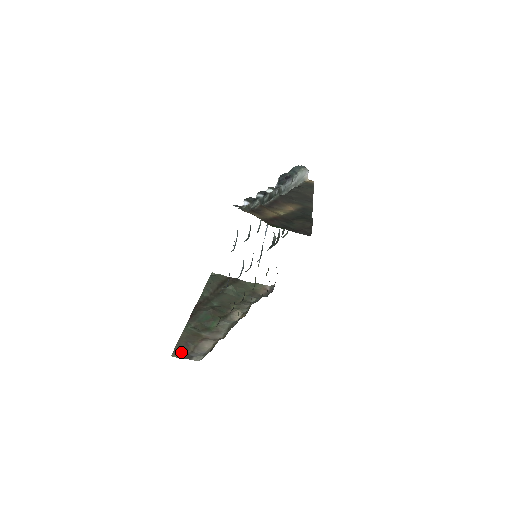
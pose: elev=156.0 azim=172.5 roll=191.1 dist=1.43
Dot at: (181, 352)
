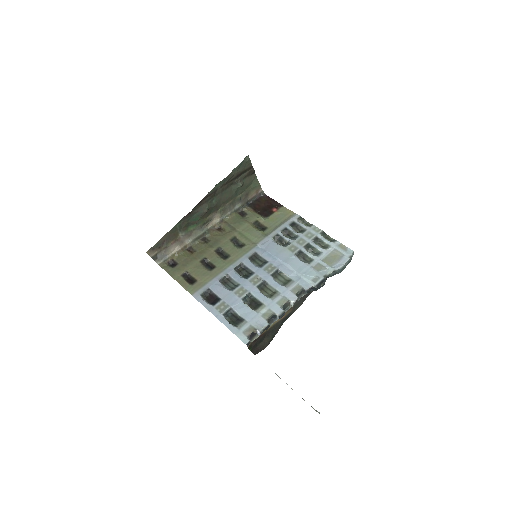
Dot at: (154, 250)
